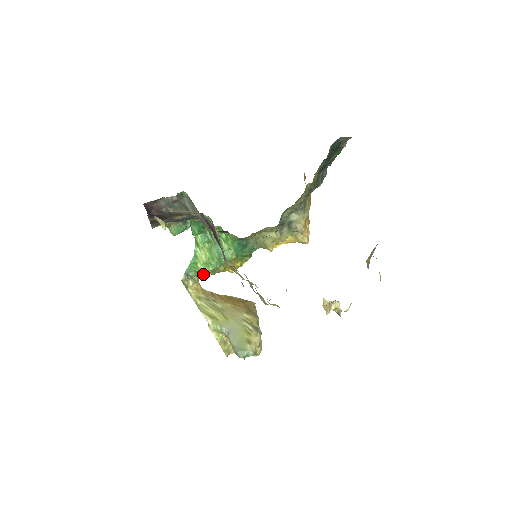
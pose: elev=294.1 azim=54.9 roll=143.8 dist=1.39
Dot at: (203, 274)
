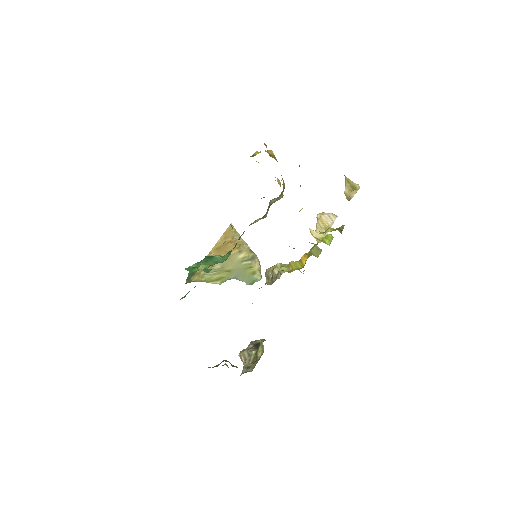
Dot at: occluded
